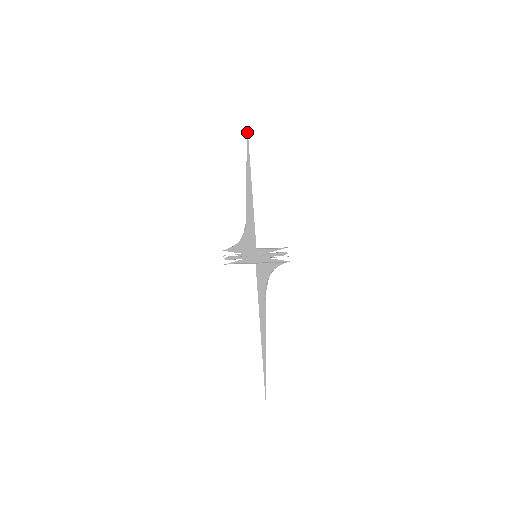
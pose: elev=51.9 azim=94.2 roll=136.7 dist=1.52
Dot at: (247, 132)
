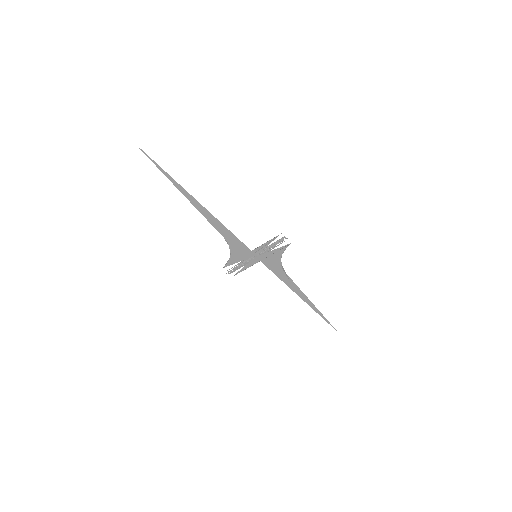
Dot at: occluded
